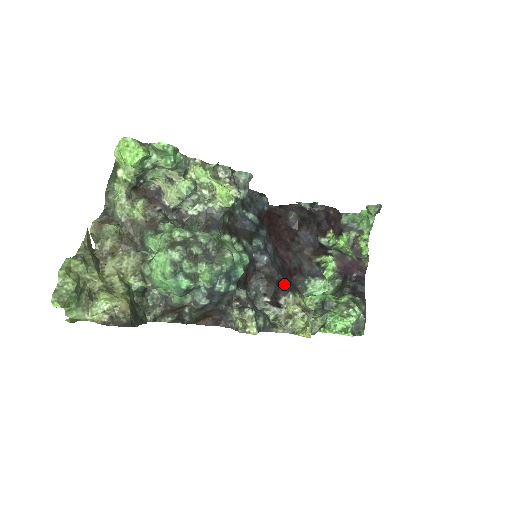
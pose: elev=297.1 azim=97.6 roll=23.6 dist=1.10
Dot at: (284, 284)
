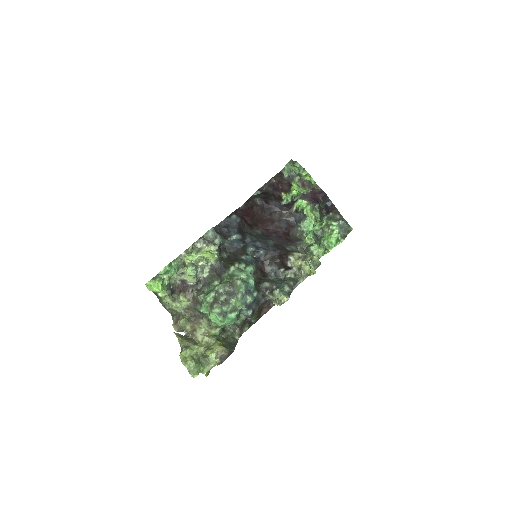
Dot at: (283, 254)
